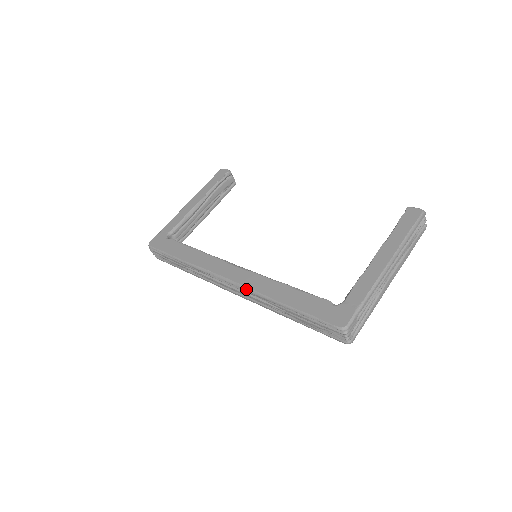
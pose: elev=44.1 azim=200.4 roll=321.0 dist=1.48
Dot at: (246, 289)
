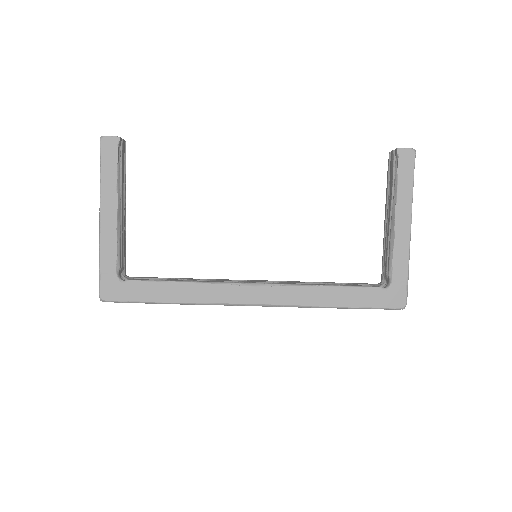
Dot at: occluded
